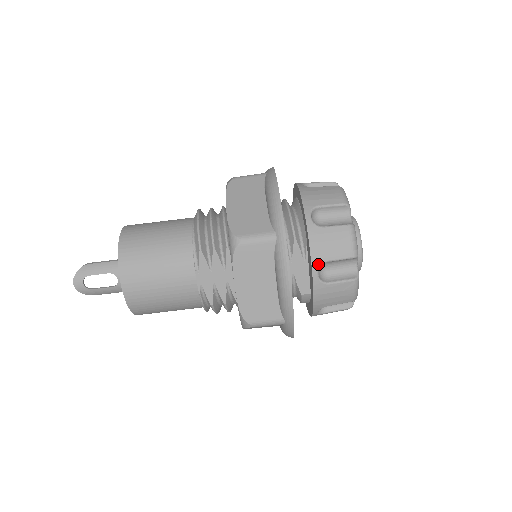
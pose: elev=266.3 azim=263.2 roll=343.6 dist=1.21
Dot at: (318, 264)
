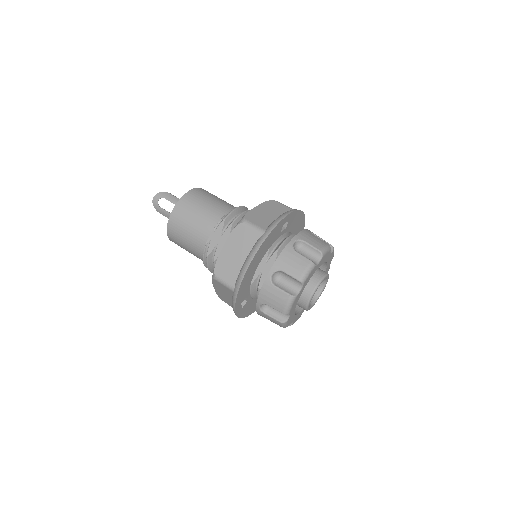
Dot at: (276, 268)
